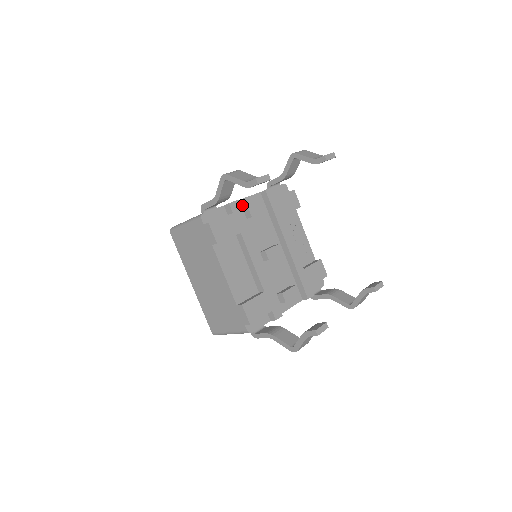
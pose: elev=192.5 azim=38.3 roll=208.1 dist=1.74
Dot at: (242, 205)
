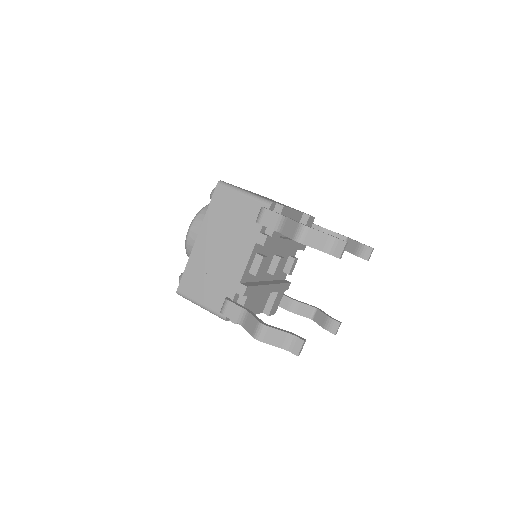
Dot at: (247, 272)
